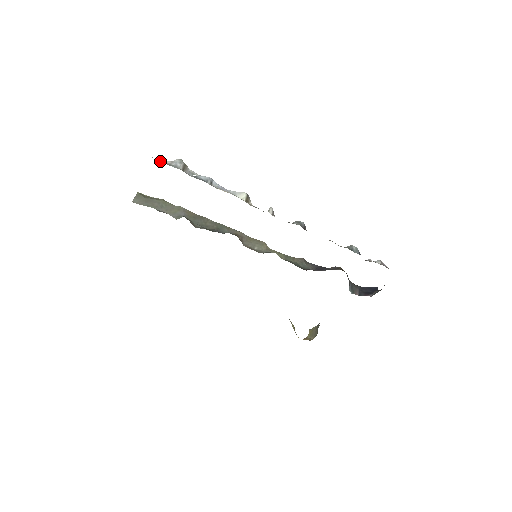
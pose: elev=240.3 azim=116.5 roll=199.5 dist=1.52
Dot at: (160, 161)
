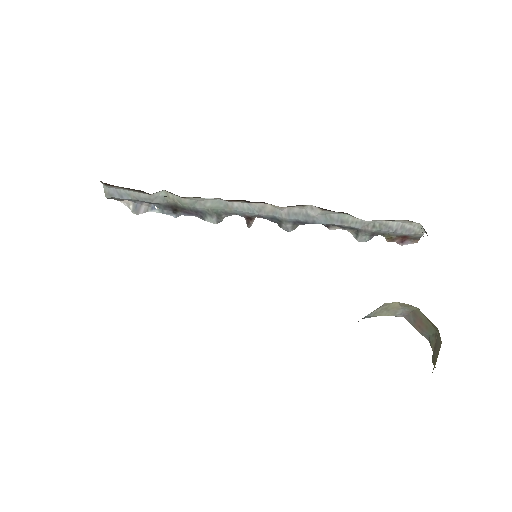
Dot at: (118, 200)
